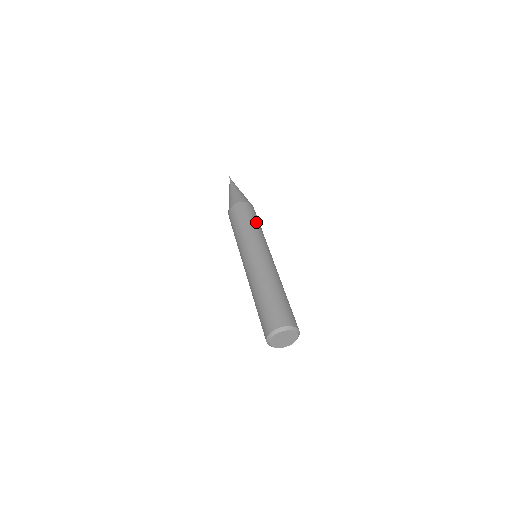
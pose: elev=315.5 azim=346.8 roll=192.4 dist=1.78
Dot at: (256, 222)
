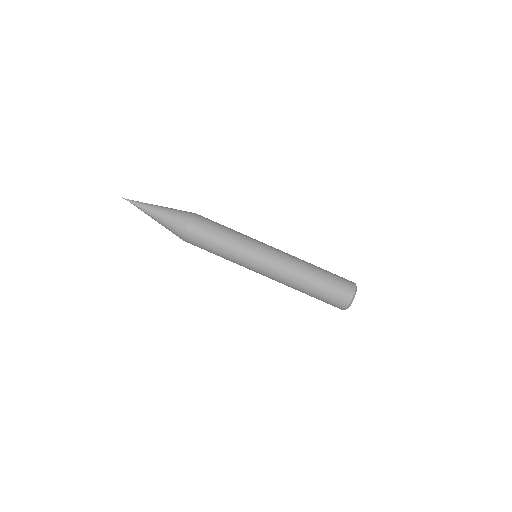
Dot at: (224, 231)
